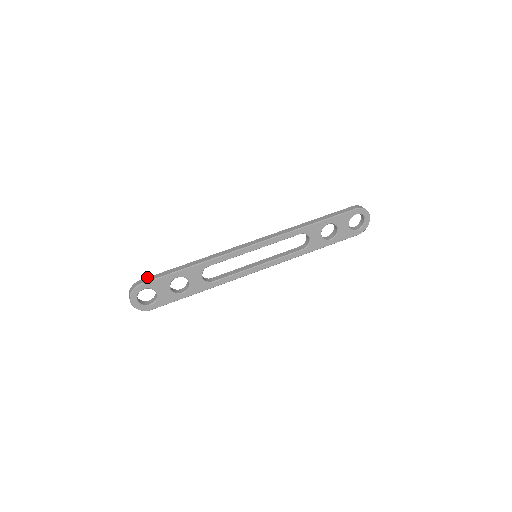
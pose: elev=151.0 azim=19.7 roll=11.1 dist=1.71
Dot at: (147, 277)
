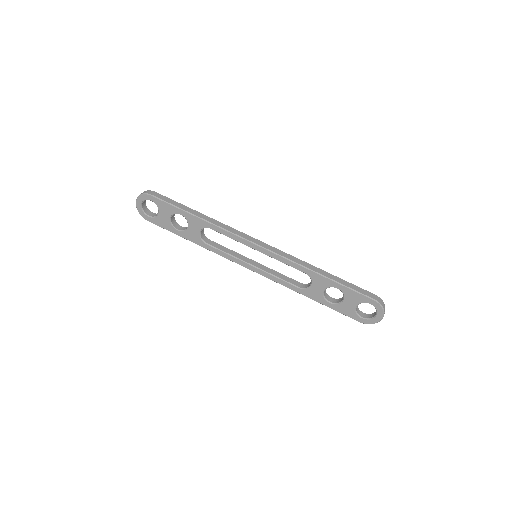
Dot at: occluded
